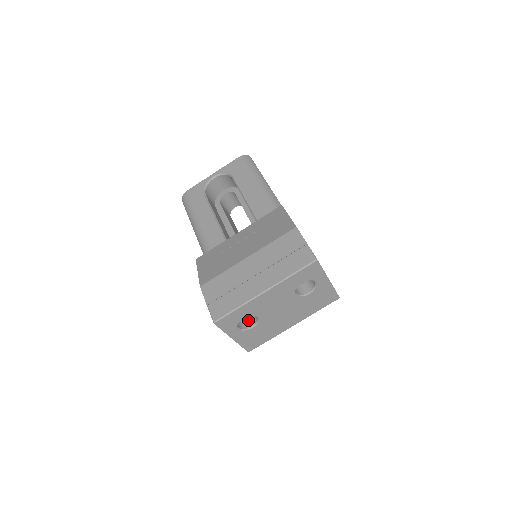
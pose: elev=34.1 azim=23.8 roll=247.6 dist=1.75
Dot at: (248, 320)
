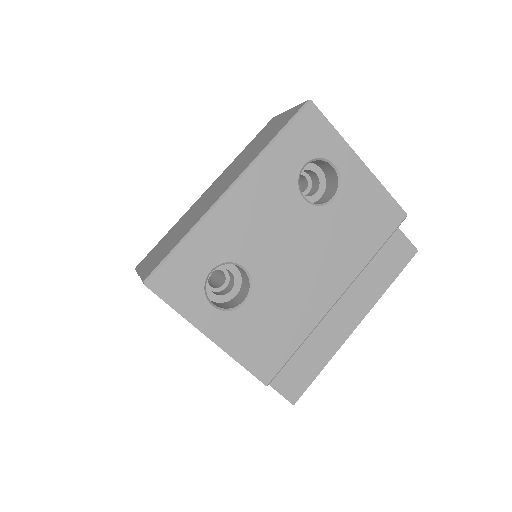
Dot at: (236, 298)
